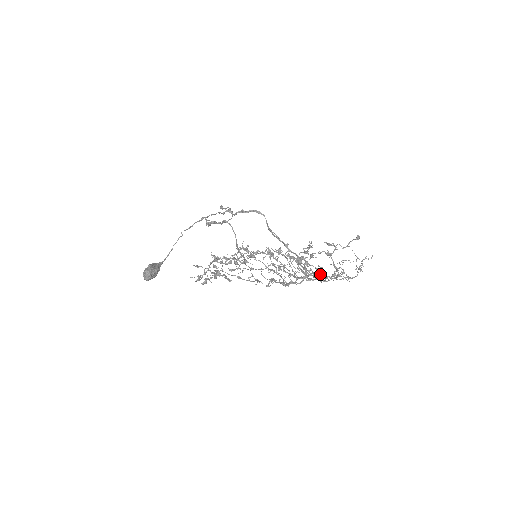
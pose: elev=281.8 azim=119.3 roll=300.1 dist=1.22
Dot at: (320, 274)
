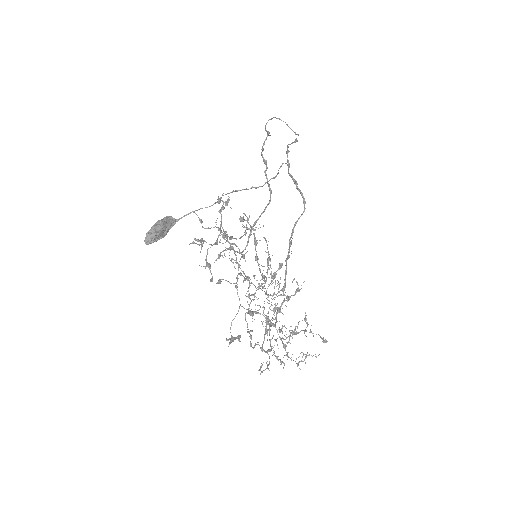
Dot at: occluded
